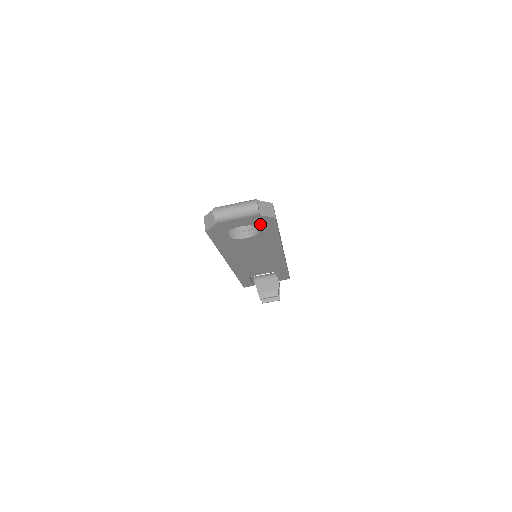
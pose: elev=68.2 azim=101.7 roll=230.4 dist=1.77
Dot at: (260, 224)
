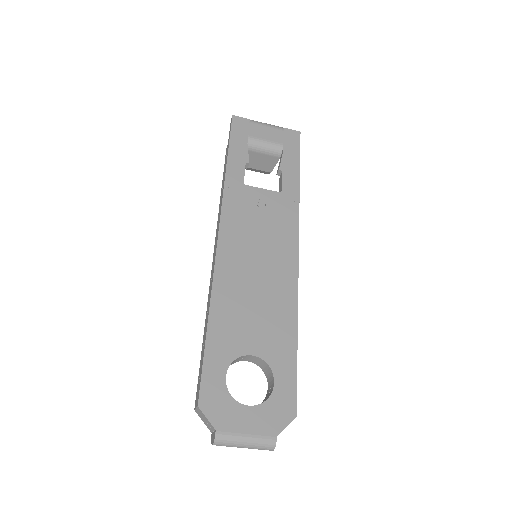
Dot at: occluded
